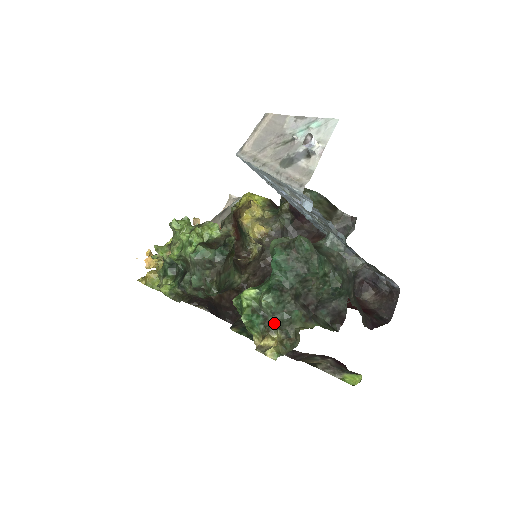
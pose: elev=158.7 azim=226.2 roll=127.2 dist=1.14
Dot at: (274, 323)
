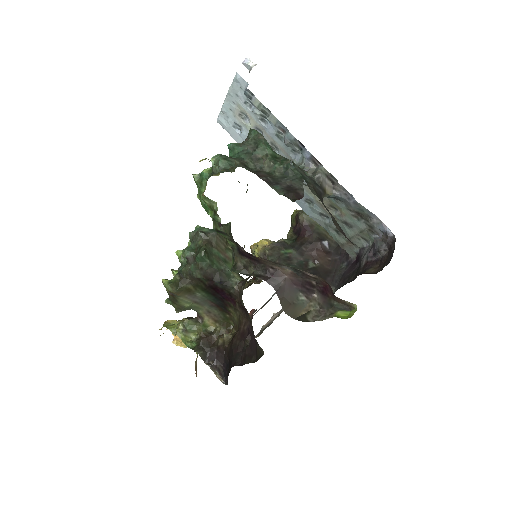
Dot at: (220, 172)
